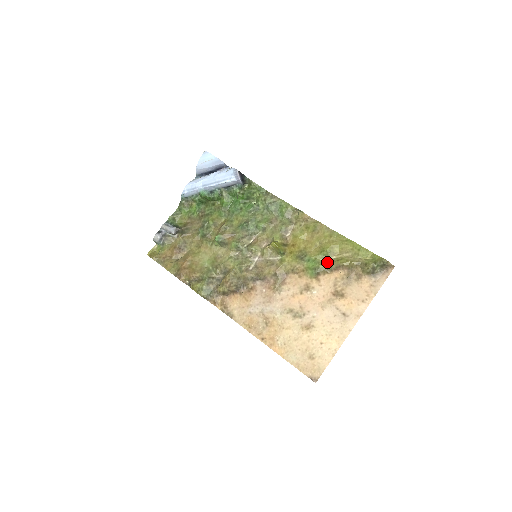
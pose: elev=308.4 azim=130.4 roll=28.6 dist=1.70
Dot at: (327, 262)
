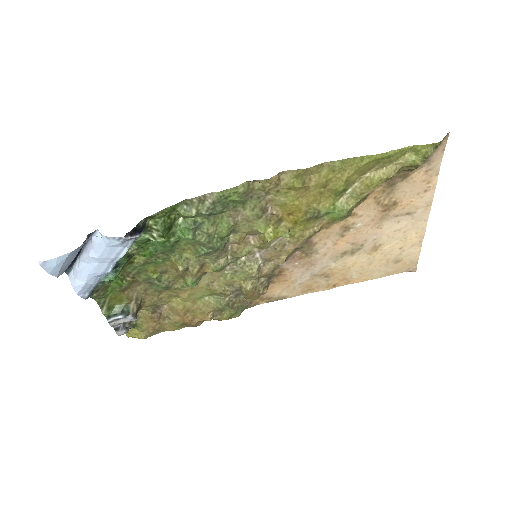
Dot at: (353, 197)
